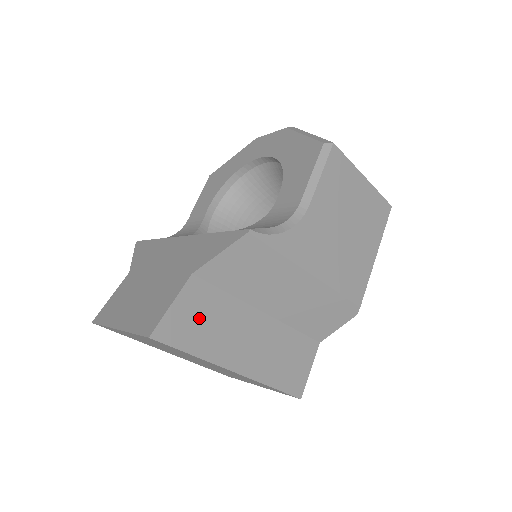
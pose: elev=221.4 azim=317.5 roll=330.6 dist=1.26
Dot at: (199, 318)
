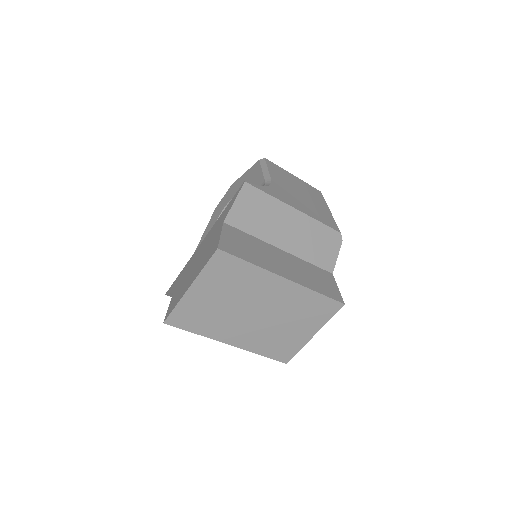
Dot at: (242, 245)
